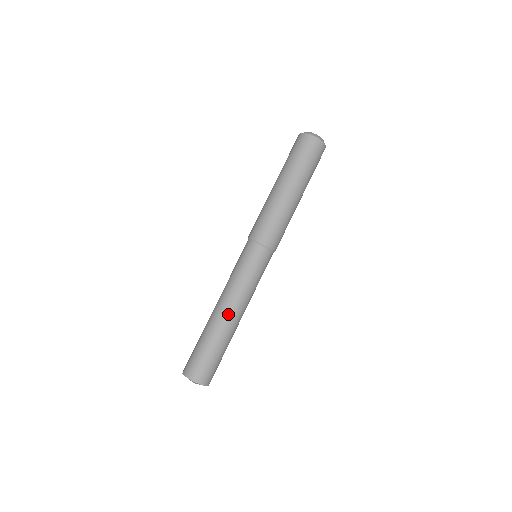
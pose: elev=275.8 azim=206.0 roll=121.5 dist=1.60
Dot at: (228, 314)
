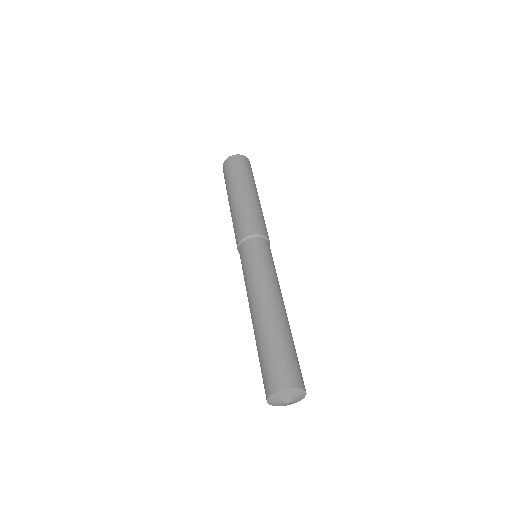
Dot at: (279, 305)
